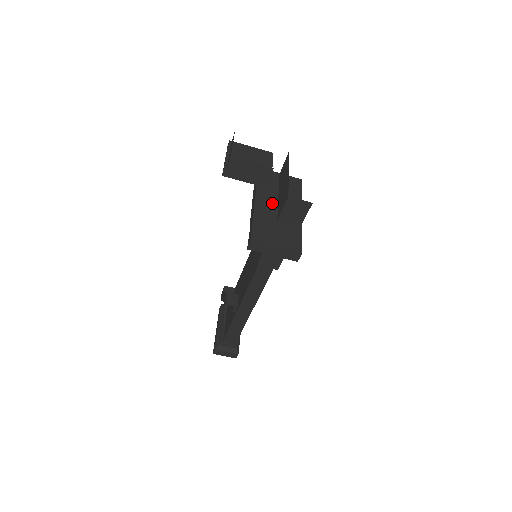
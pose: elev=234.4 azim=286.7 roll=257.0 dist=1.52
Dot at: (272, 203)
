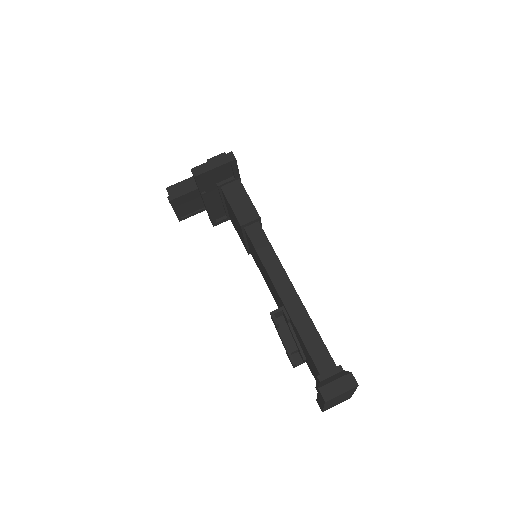
Dot at: occluded
